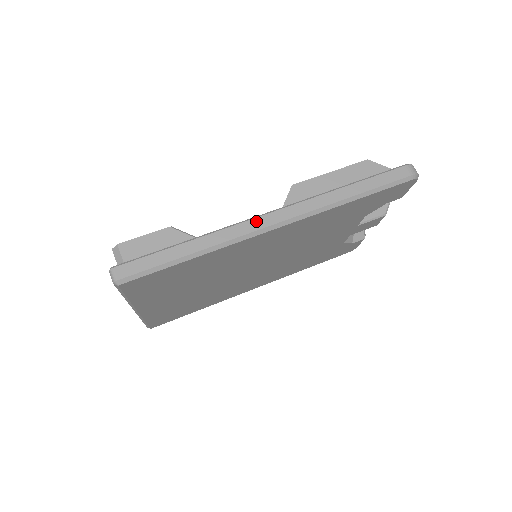
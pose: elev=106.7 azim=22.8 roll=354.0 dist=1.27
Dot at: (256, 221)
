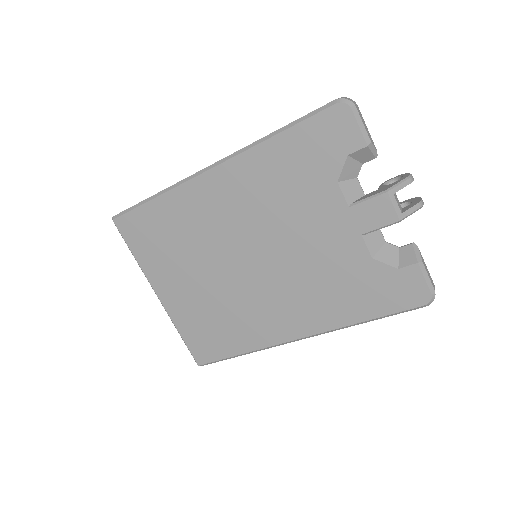
Dot at: occluded
